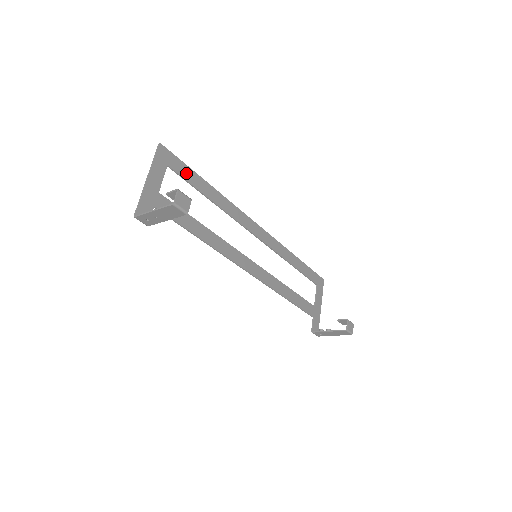
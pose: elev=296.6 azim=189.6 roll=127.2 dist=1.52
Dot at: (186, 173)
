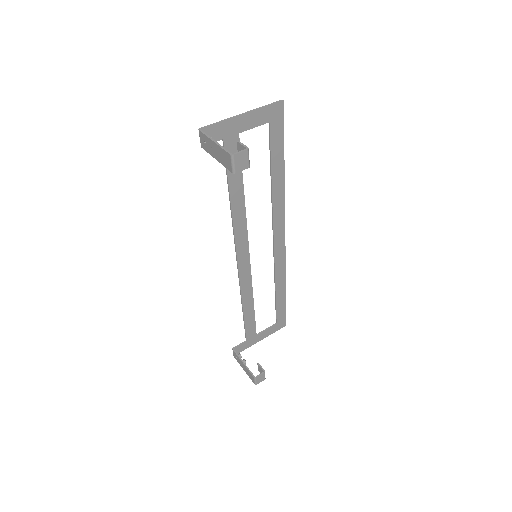
Dot at: (277, 143)
